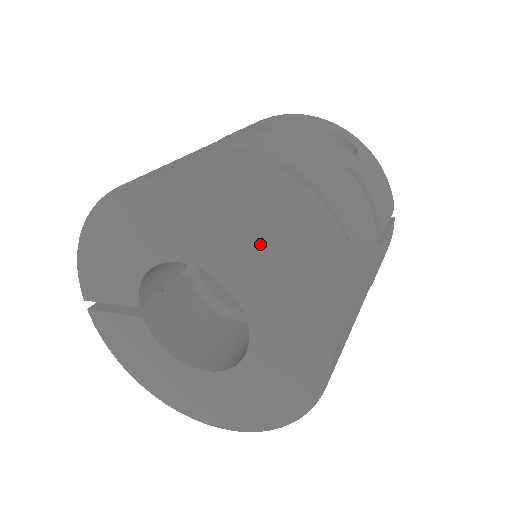
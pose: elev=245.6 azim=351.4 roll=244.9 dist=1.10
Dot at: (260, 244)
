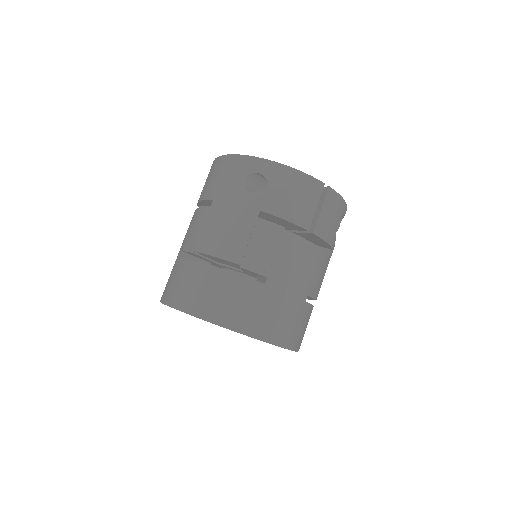
Dot at: occluded
